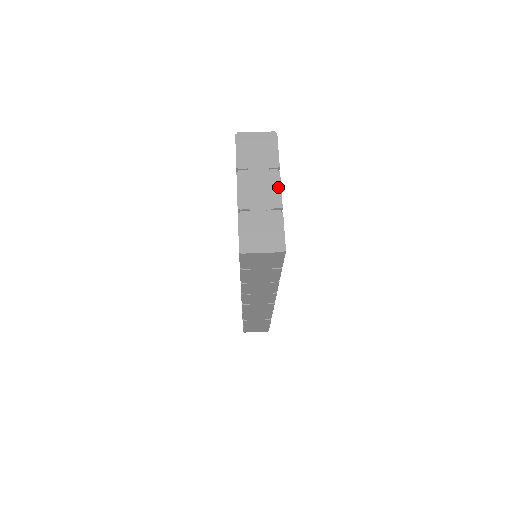
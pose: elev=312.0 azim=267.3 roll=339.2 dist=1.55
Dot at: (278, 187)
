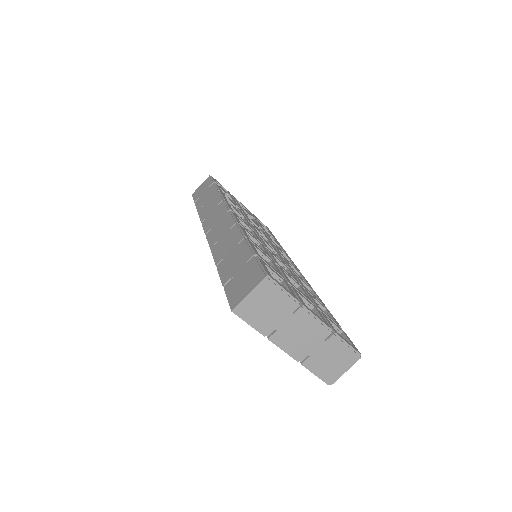
Dot at: (315, 320)
